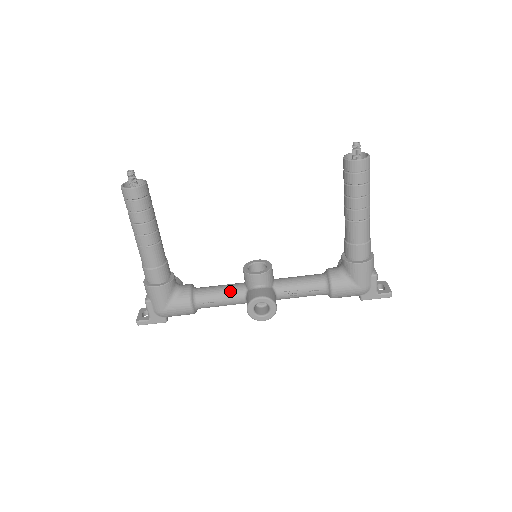
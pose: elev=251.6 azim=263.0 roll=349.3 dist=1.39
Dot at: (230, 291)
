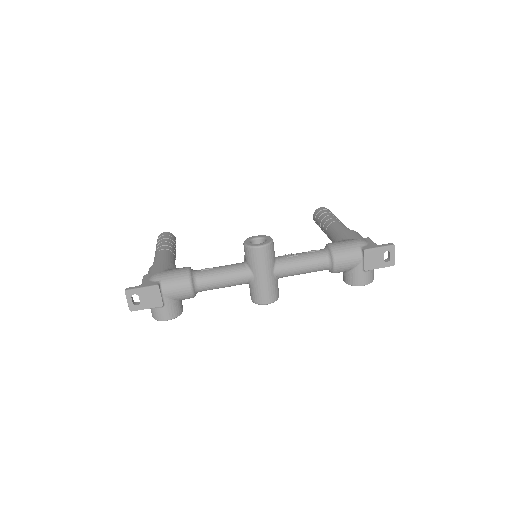
Dot at: occluded
